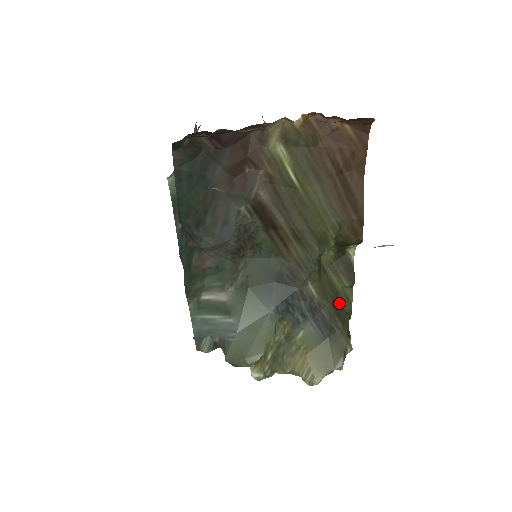
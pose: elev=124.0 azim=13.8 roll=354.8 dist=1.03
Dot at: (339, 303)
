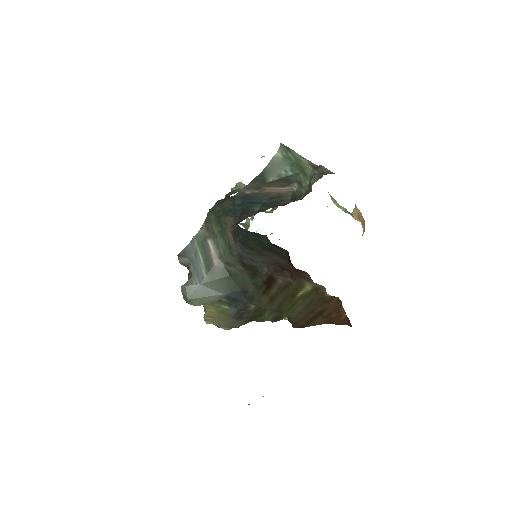
Dot at: (257, 317)
